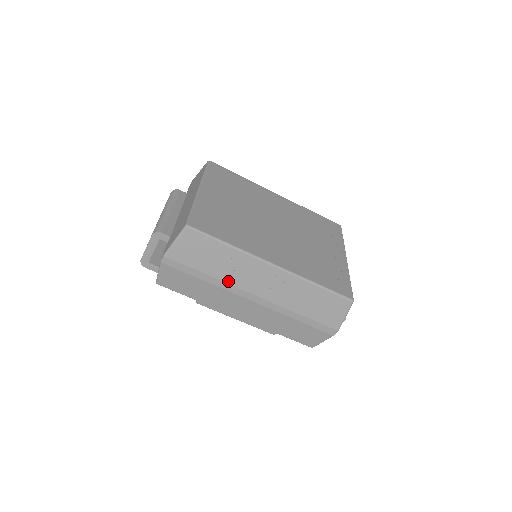
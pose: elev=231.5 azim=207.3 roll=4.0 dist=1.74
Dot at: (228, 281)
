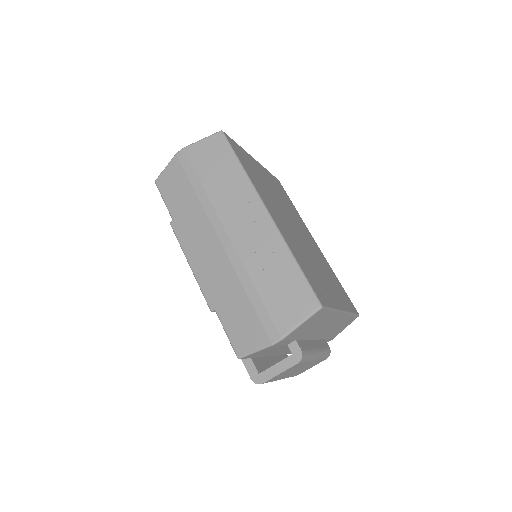
Dot at: (215, 203)
